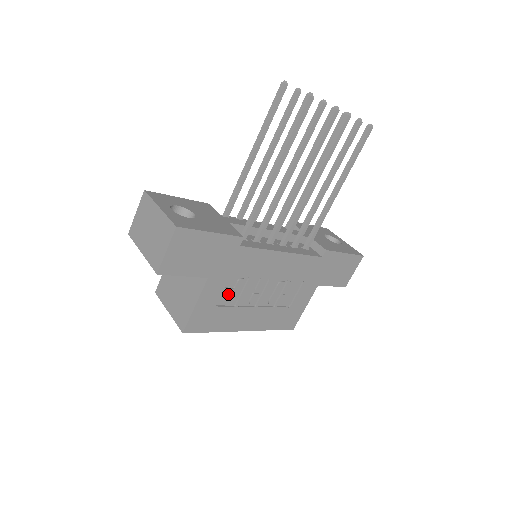
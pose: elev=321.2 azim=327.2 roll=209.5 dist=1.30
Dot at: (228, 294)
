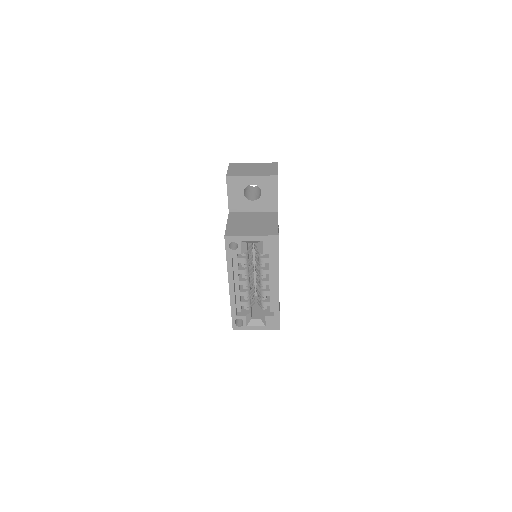
Dot at: occluded
